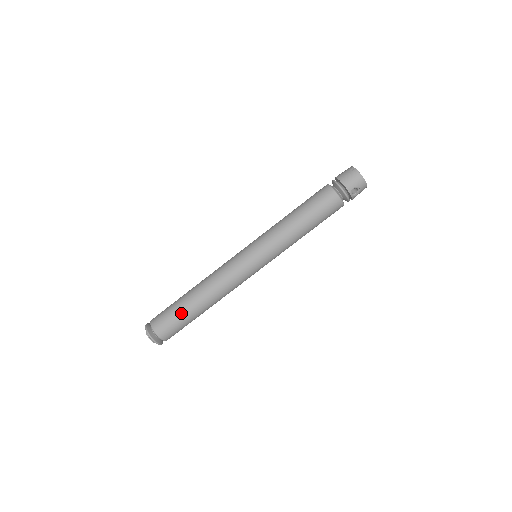
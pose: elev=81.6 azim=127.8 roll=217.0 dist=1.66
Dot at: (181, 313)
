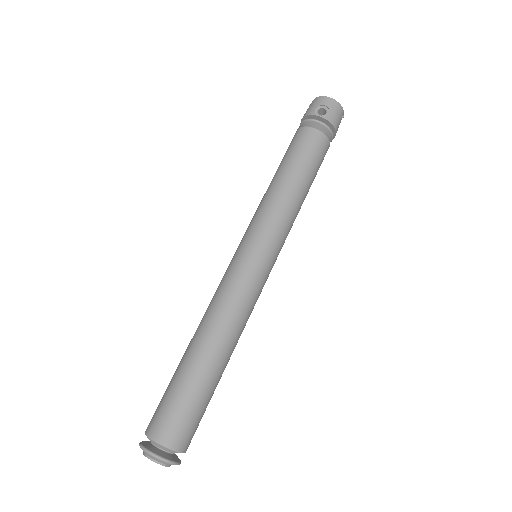
Dot at: (174, 380)
